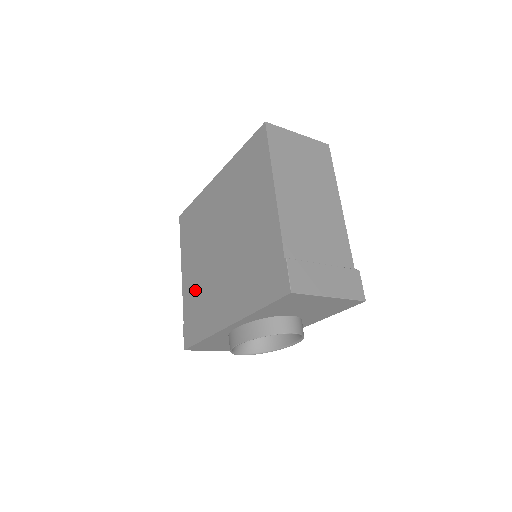
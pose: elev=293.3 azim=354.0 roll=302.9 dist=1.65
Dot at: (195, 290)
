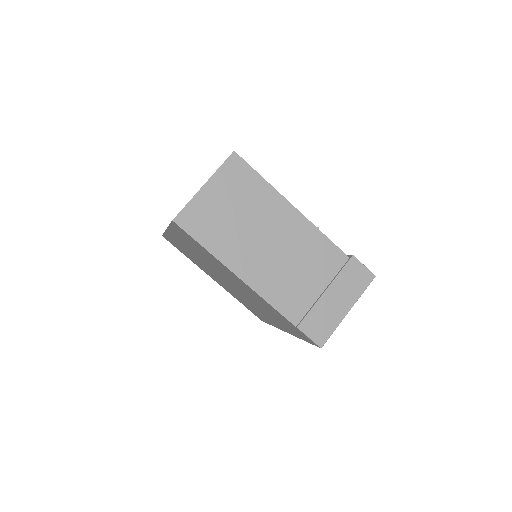
Dot at: occluded
